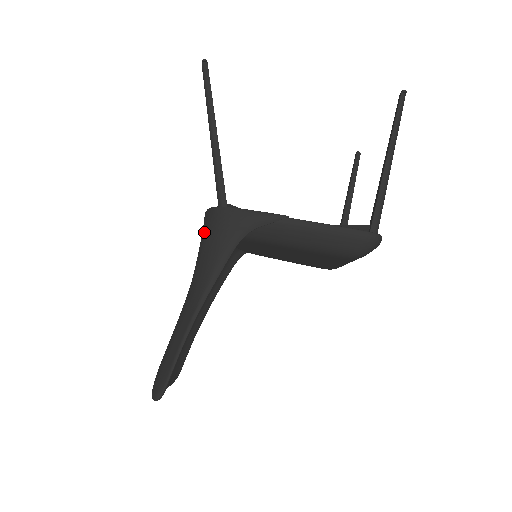
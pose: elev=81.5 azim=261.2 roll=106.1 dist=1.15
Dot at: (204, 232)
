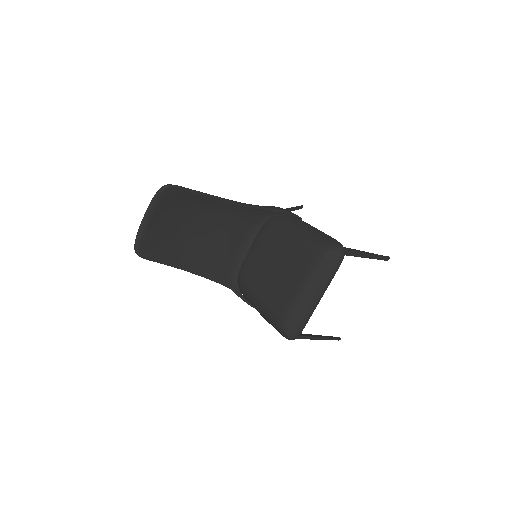
Dot at: occluded
